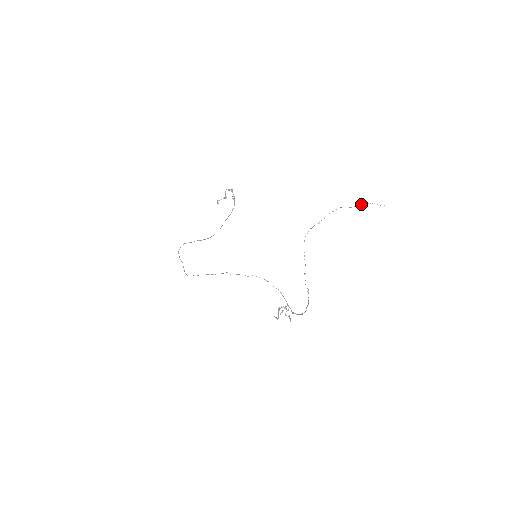
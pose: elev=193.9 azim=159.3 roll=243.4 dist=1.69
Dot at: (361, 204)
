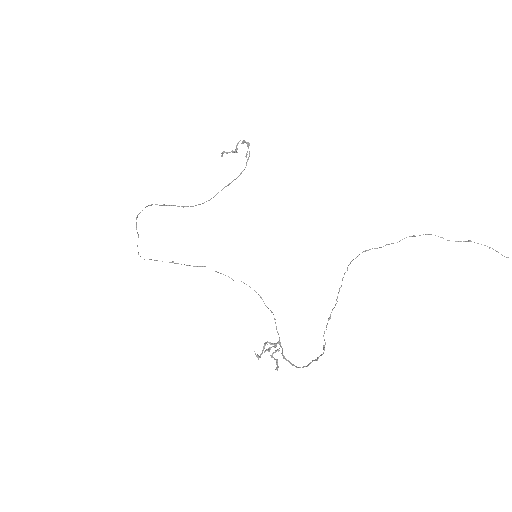
Dot at: (468, 241)
